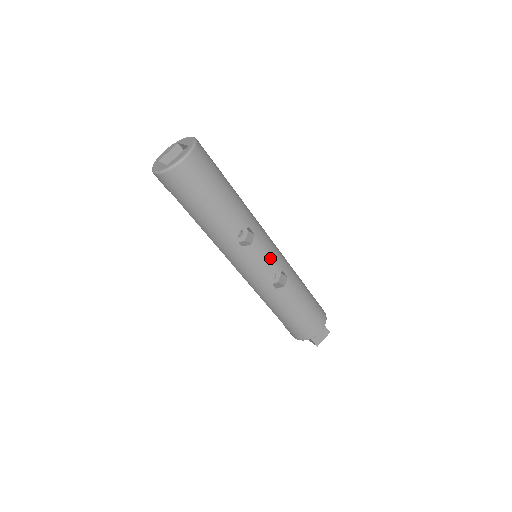
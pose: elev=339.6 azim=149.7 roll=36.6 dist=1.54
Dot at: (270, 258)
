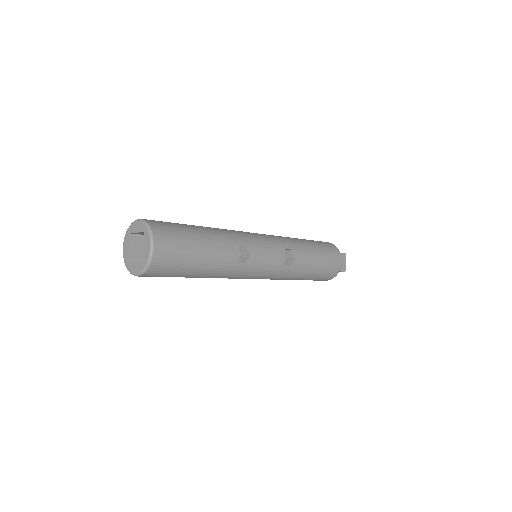
Dot at: (269, 250)
